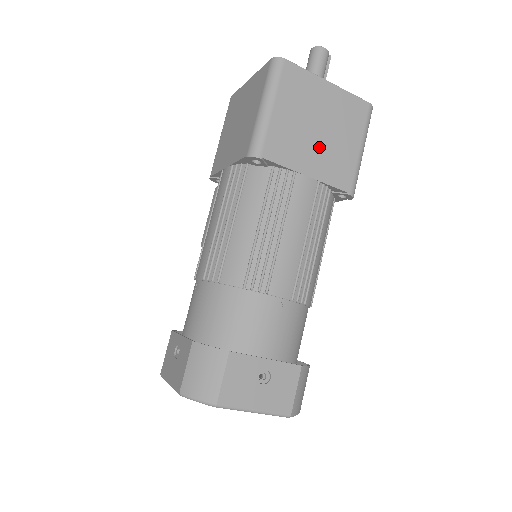
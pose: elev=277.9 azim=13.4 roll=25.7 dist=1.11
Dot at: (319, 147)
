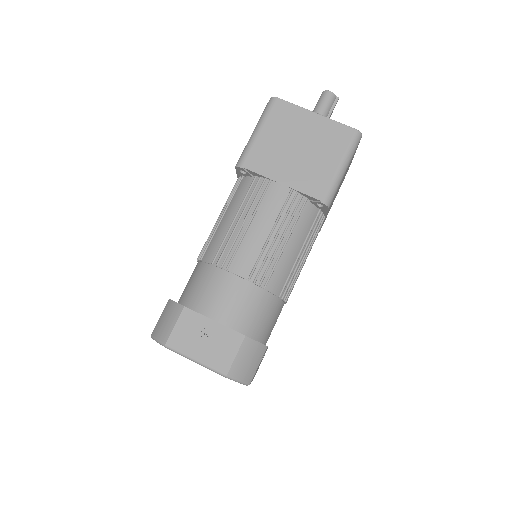
Dot at: (297, 162)
